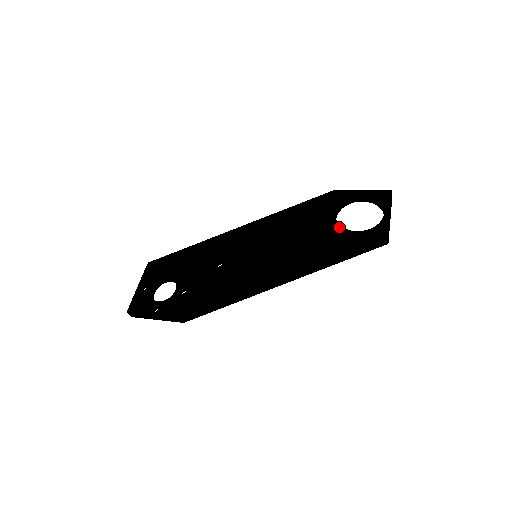
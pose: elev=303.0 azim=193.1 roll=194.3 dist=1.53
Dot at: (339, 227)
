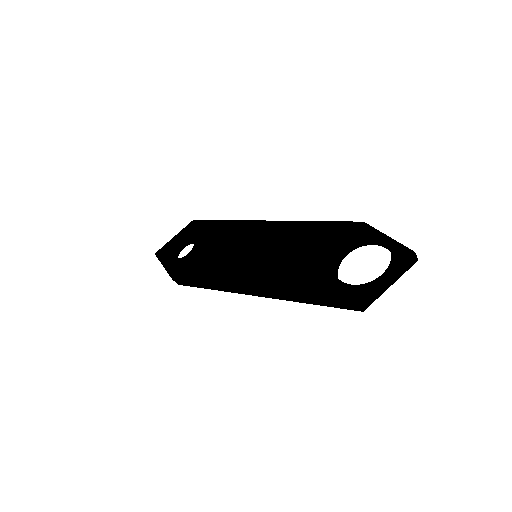
Dot at: (330, 266)
